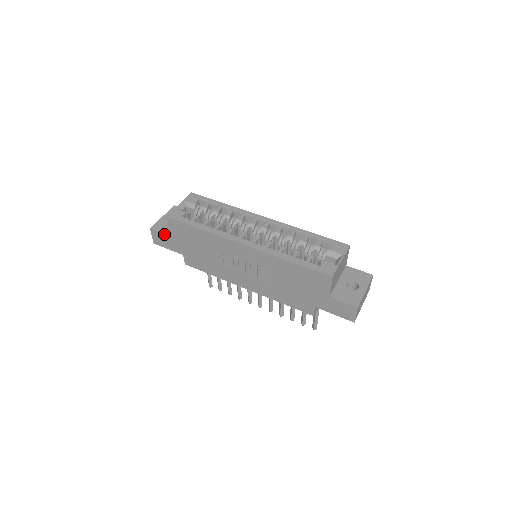
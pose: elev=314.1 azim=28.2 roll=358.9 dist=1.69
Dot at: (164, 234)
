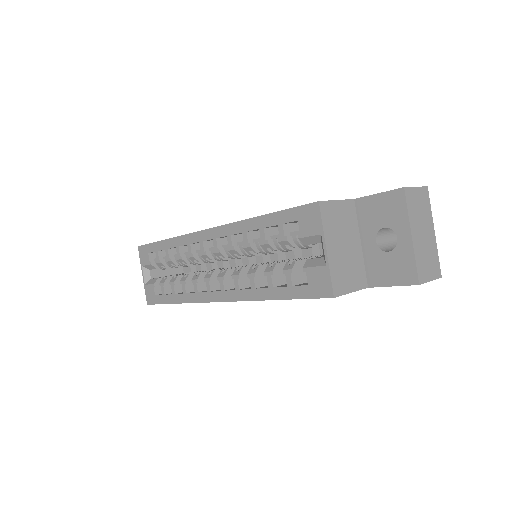
Dot at: occluded
